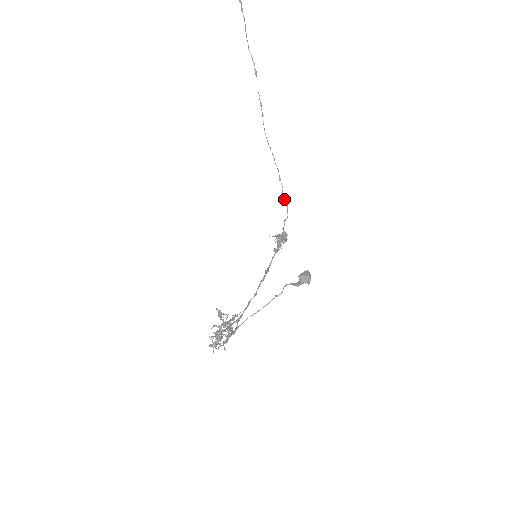
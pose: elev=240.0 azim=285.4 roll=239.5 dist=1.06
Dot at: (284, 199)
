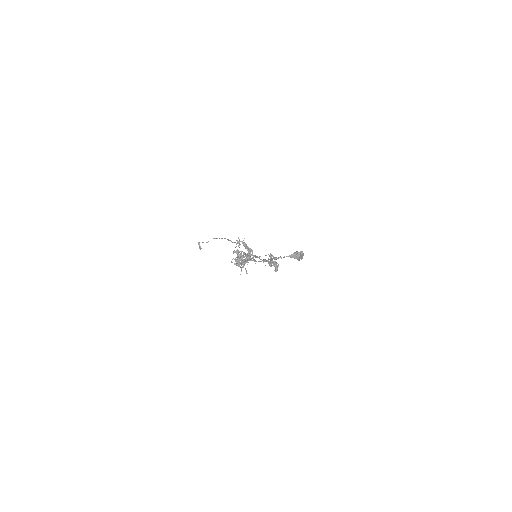
Dot at: occluded
